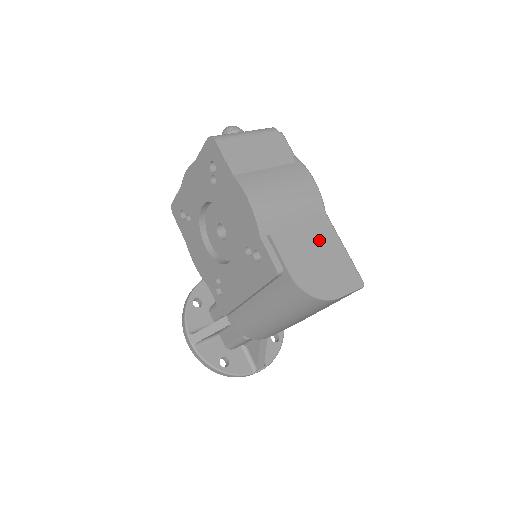
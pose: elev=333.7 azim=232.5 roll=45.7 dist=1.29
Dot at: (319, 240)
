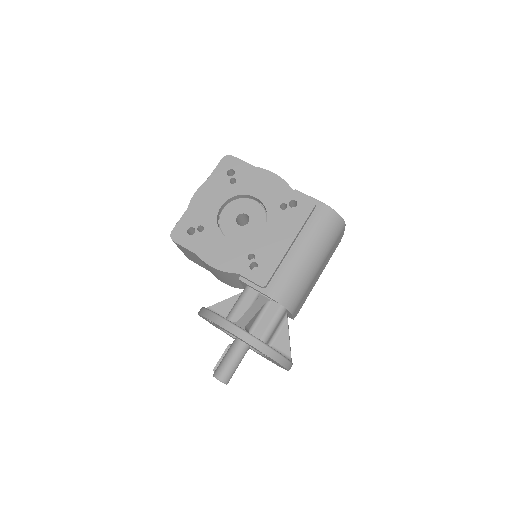
Dot at: occluded
